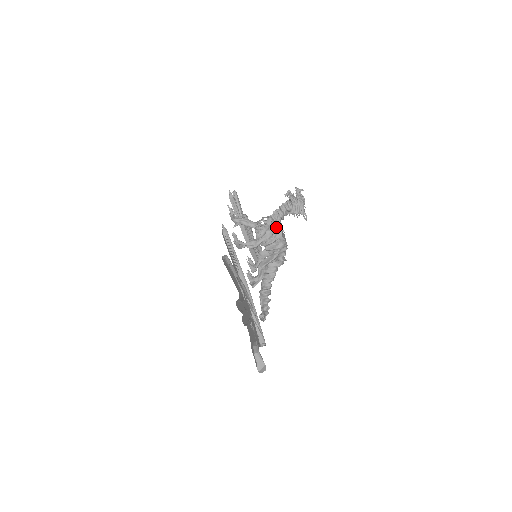
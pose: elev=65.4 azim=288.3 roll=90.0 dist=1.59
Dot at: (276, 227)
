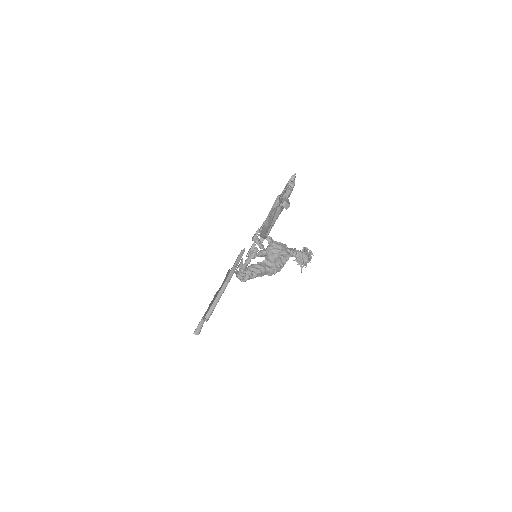
Dot at: (287, 250)
